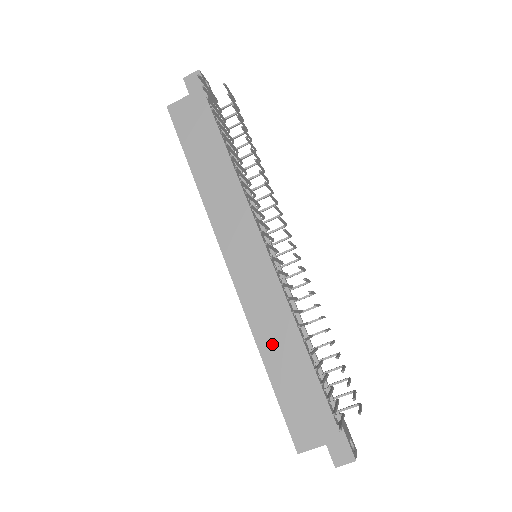
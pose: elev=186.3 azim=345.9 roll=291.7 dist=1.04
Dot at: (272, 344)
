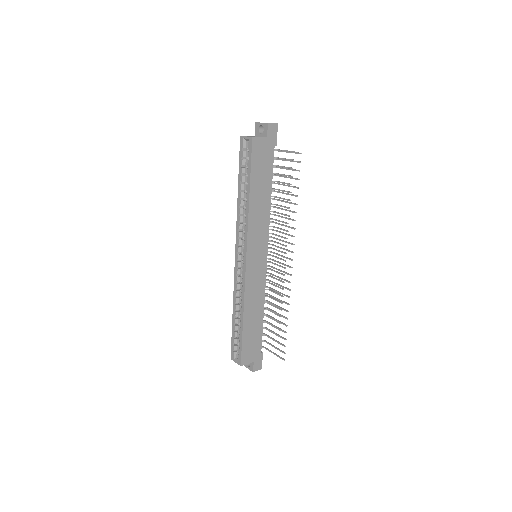
Dot at: (251, 310)
